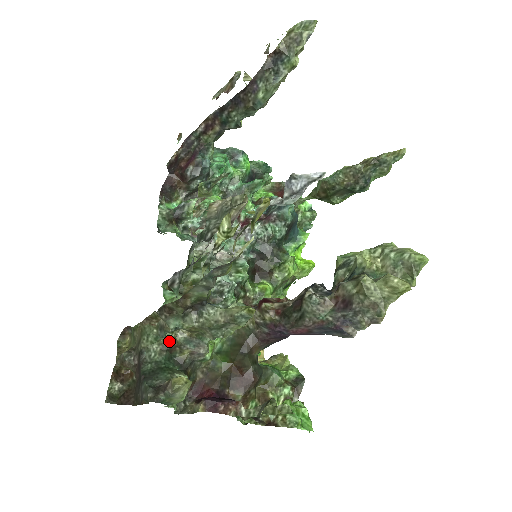
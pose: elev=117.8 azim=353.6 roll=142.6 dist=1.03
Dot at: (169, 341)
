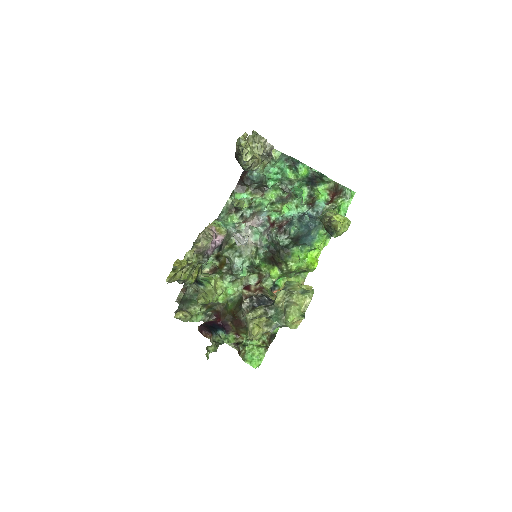
Dot at: occluded
